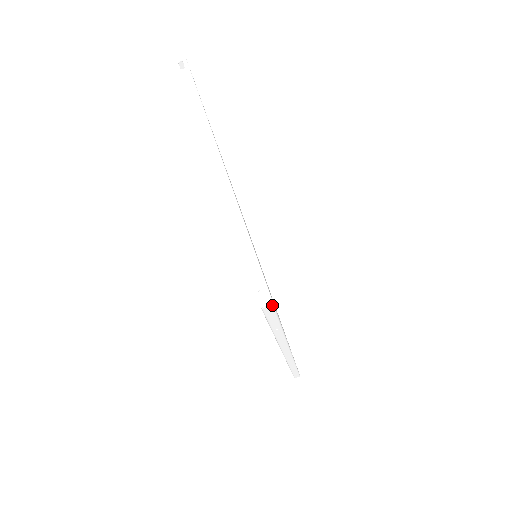
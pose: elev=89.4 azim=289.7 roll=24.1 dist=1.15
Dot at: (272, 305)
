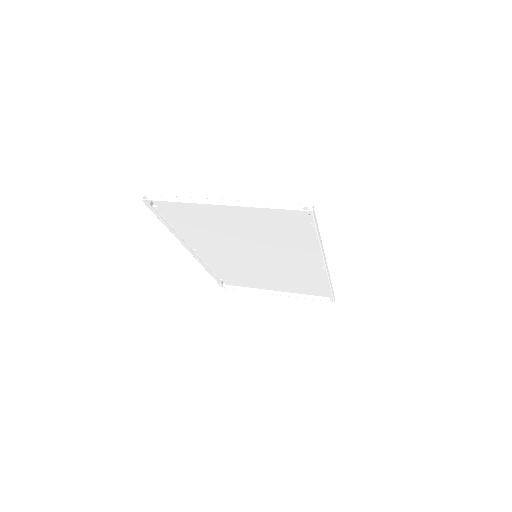
Dot at: (313, 206)
